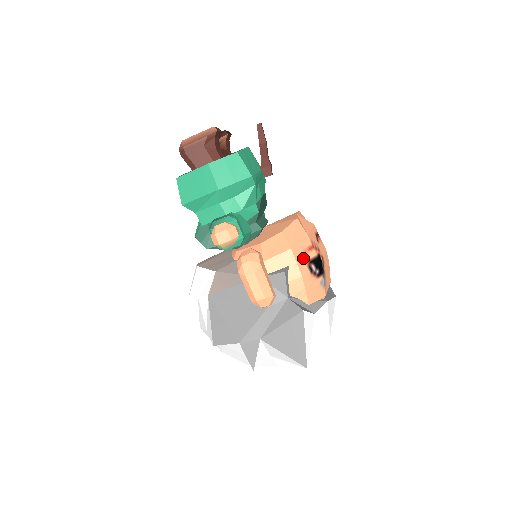
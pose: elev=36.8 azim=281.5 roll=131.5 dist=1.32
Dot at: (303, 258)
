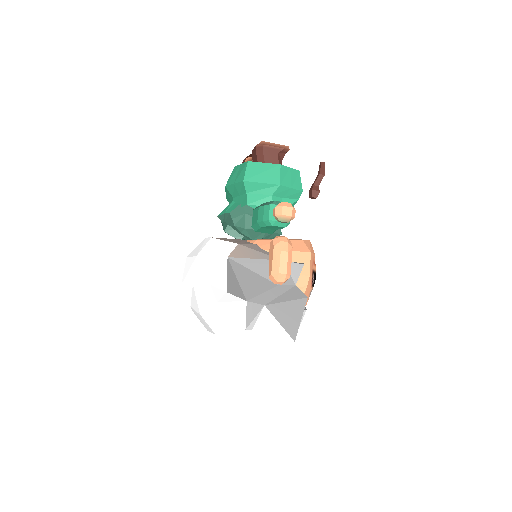
Dot at: (312, 265)
